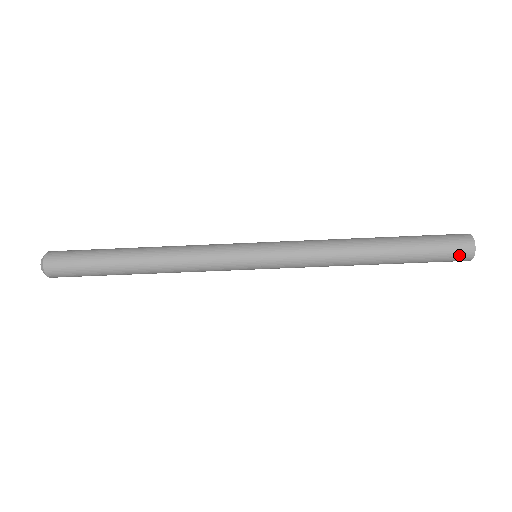
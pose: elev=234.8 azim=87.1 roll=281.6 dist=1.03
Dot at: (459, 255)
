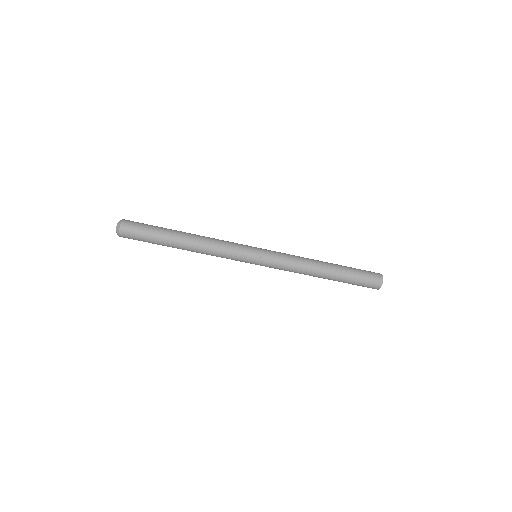
Dot at: (371, 287)
